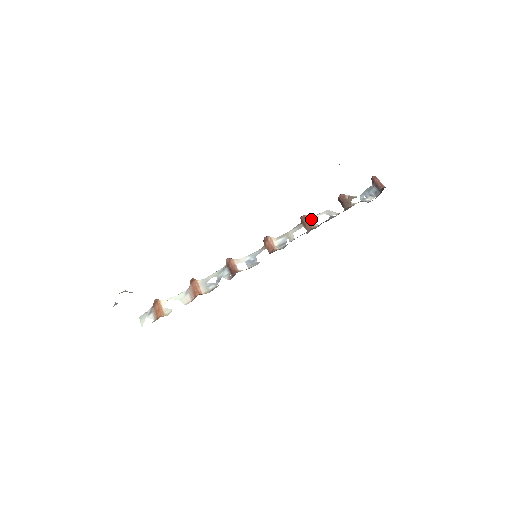
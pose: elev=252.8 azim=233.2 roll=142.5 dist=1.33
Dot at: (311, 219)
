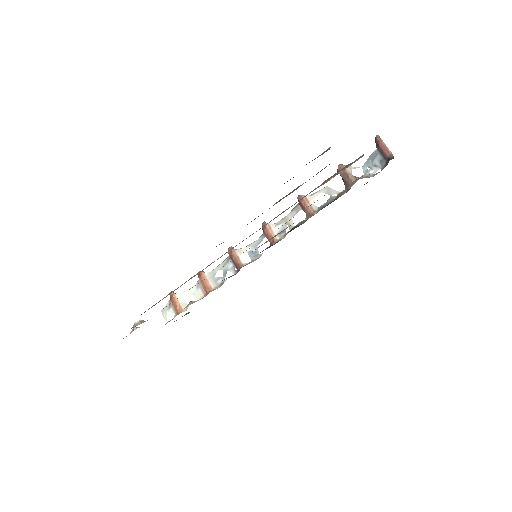
Dot at: (309, 200)
